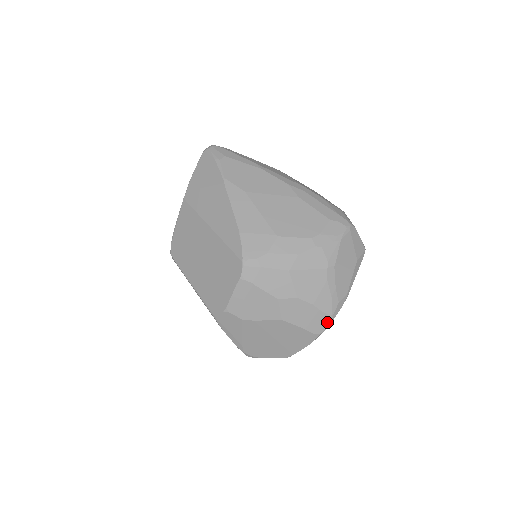
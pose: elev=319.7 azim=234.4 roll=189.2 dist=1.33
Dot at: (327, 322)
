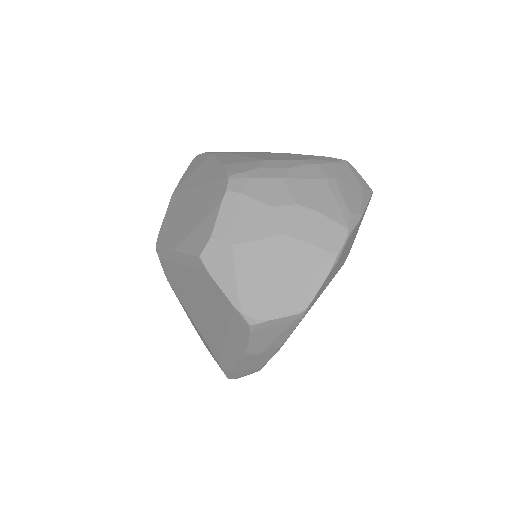
Dot at: (342, 235)
